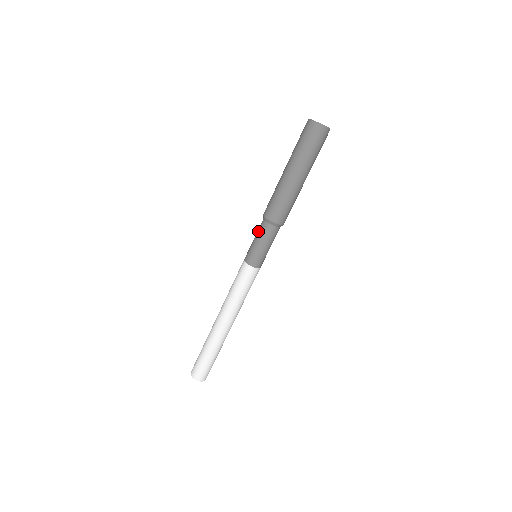
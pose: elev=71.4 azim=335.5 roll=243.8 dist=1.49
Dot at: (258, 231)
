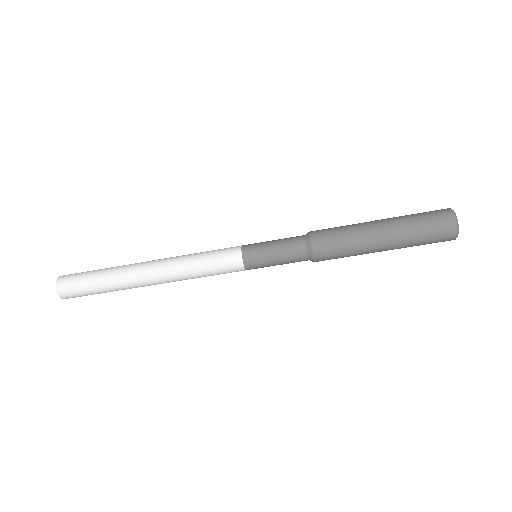
Dot at: (288, 240)
